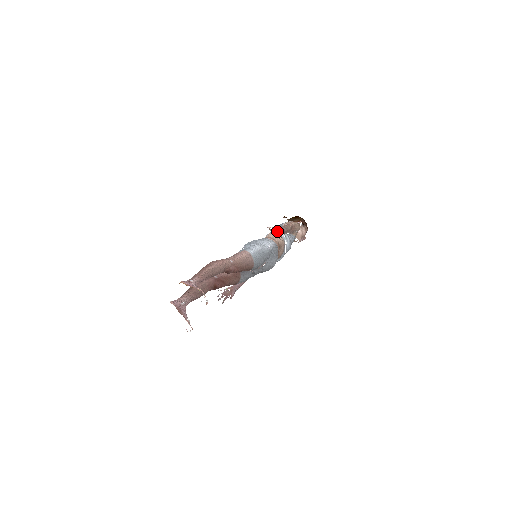
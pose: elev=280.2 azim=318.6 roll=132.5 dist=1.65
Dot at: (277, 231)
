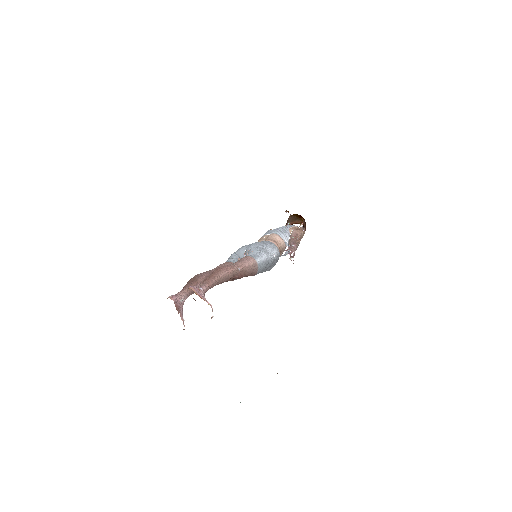
Dot at: (282, 235)
